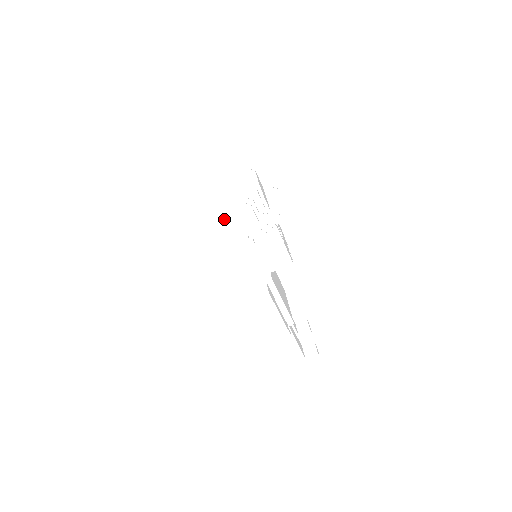
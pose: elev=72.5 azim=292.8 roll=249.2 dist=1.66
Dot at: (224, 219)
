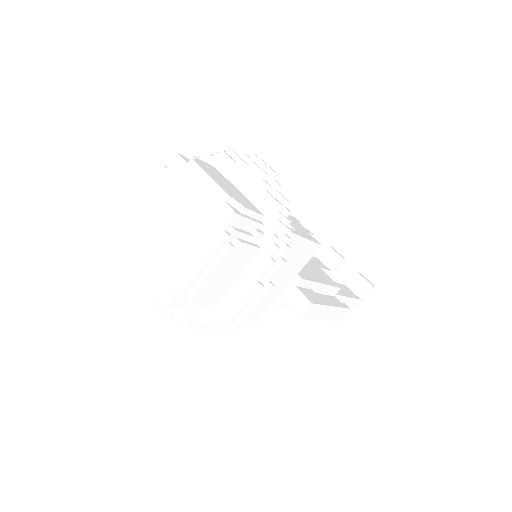
Dot at: (207, 285)
